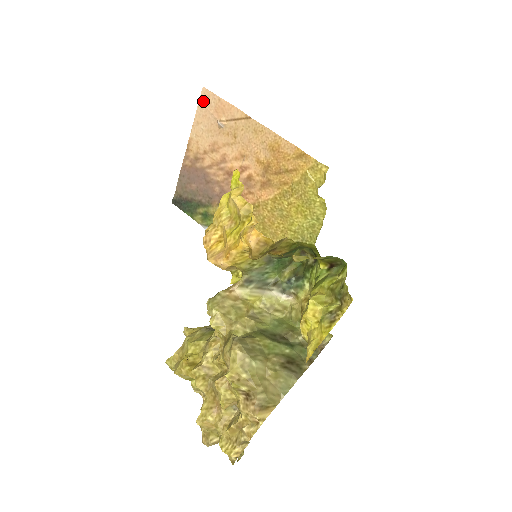
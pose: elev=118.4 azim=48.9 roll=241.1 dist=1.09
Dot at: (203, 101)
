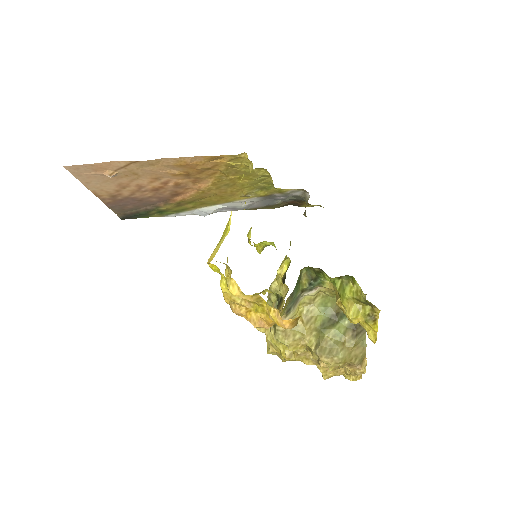
Dot at: (75, 172)
